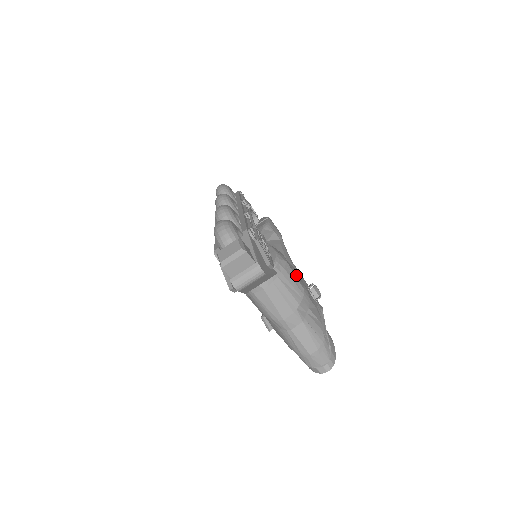
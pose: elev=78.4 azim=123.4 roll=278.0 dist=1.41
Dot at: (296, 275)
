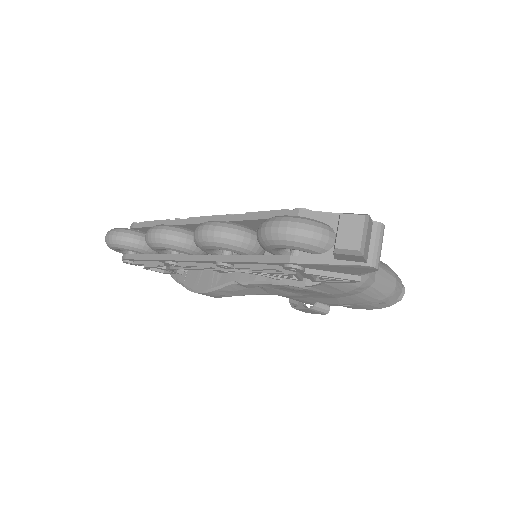
Dot at: occluded
